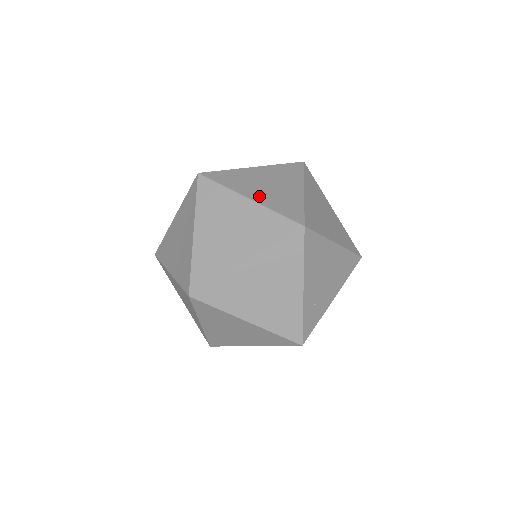
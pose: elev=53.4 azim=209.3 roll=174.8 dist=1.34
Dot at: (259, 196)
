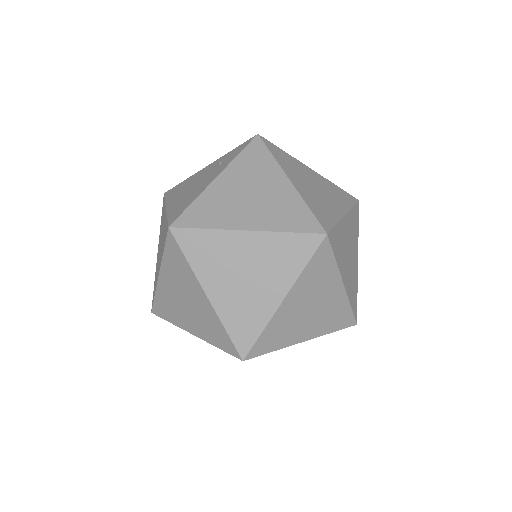
Dot at: (347, 279)
